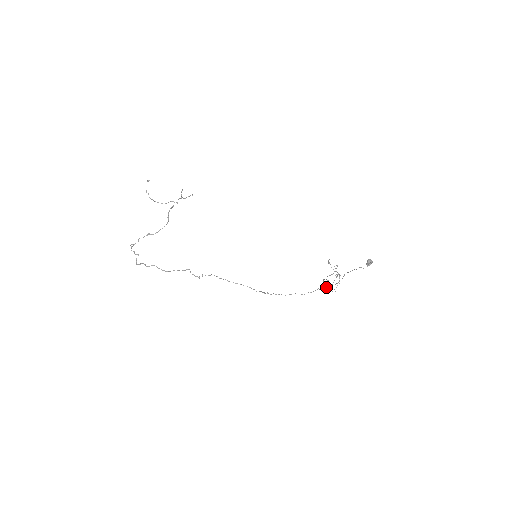
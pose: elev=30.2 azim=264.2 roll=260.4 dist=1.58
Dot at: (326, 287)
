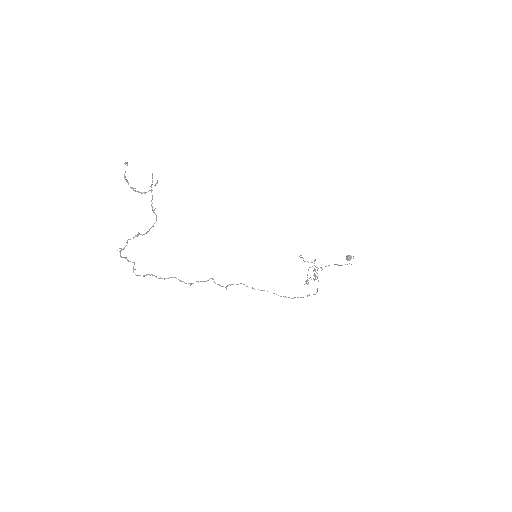
Dot at: occluded
